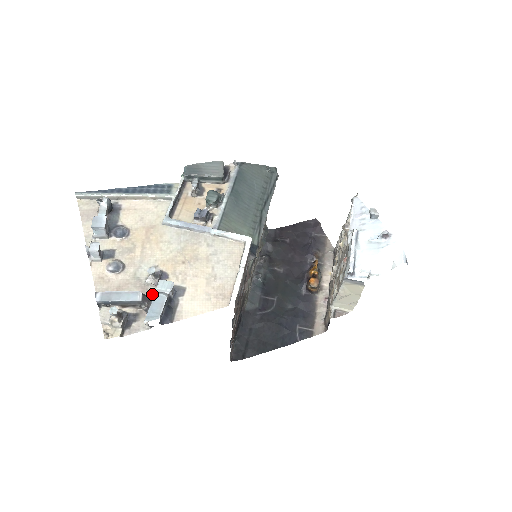
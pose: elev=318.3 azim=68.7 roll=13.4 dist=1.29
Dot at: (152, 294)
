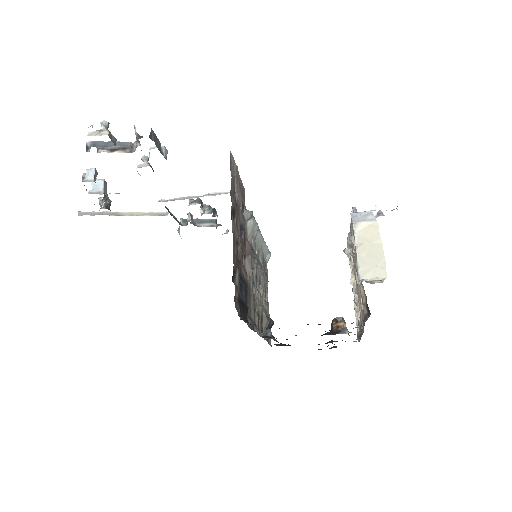
Dot at: occluded
